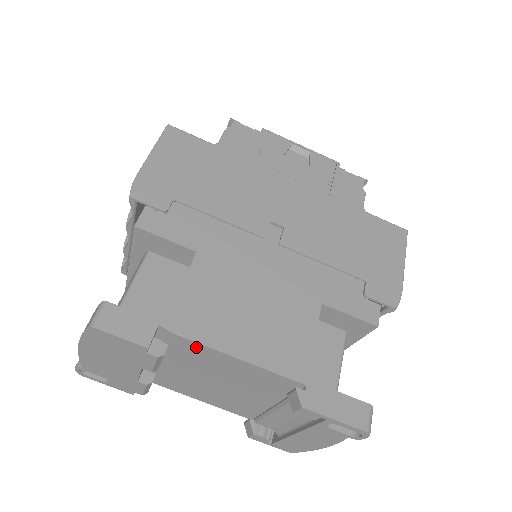
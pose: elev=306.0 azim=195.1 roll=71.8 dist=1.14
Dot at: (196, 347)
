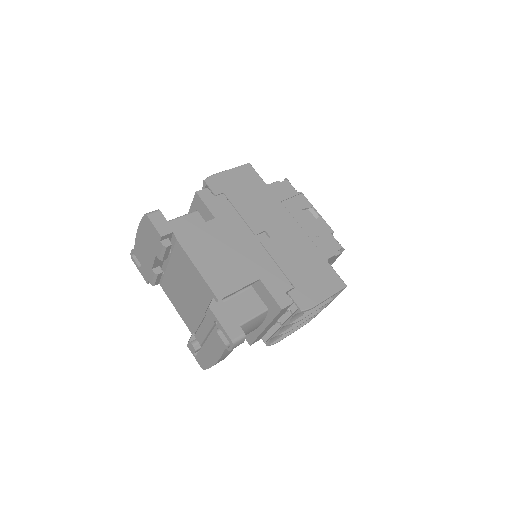
Dot at: (183, 254)
